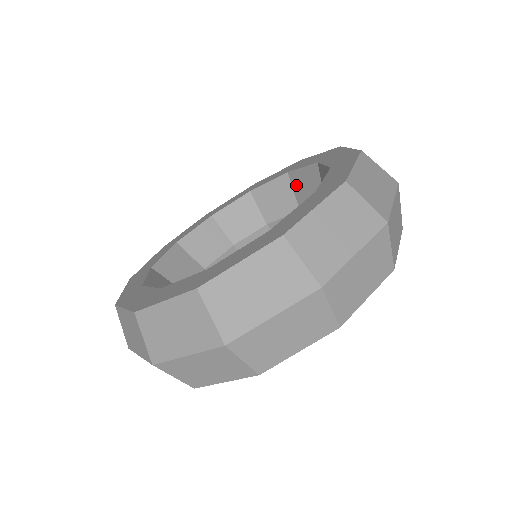
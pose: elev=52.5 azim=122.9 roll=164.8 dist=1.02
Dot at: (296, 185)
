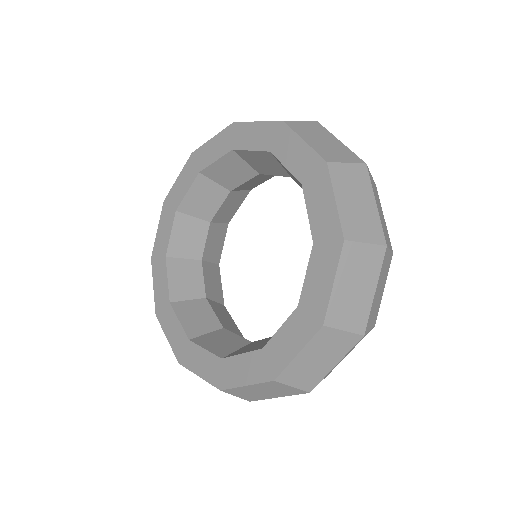
Dot at: (248, 160)
